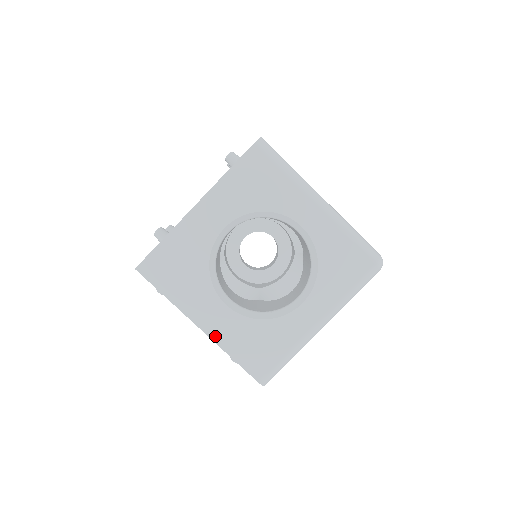
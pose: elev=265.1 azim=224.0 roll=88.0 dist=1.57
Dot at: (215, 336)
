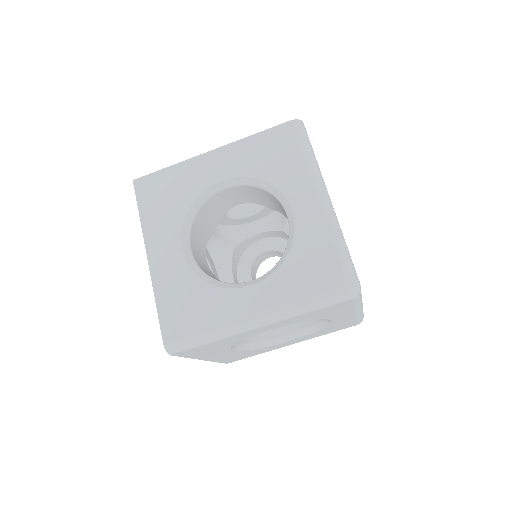
Dot at: (155, 273)
